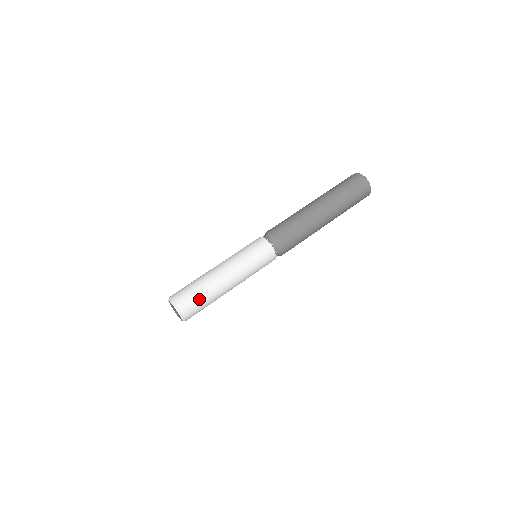
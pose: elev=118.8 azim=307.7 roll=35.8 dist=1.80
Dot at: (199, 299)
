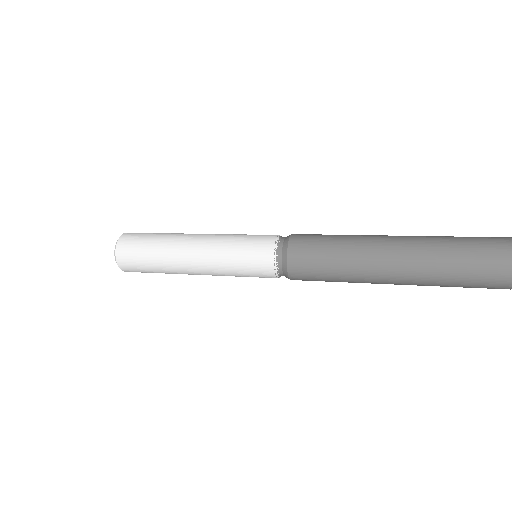
Dot at: (152, 234)
